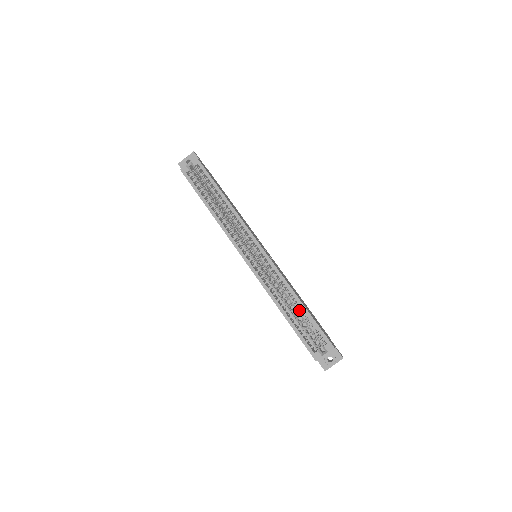
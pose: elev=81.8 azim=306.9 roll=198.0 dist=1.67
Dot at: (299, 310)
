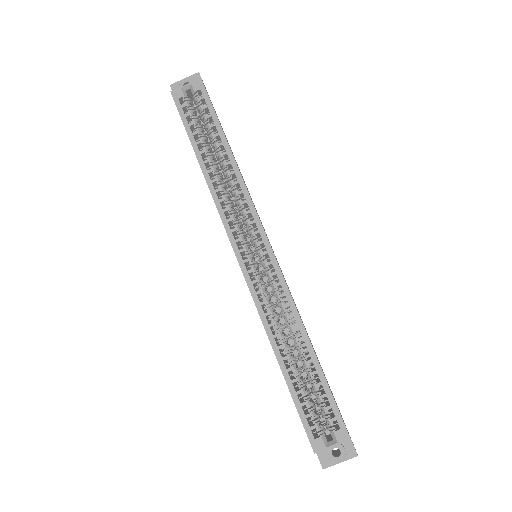
Dot at: (306, 361)
